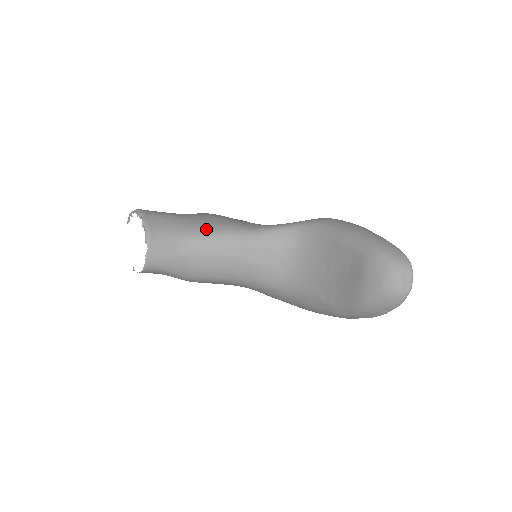
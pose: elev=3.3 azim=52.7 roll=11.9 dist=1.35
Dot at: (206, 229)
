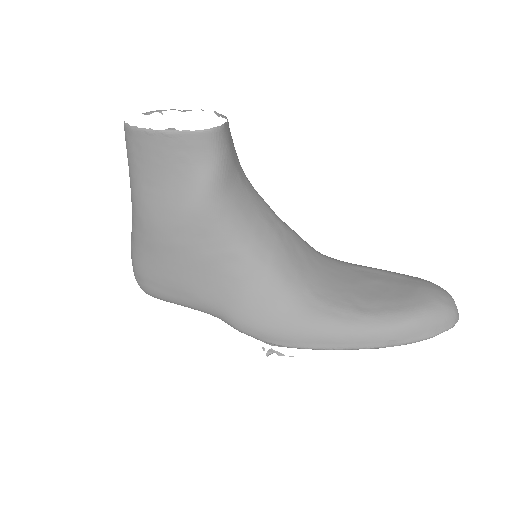
Dot at: occluded
